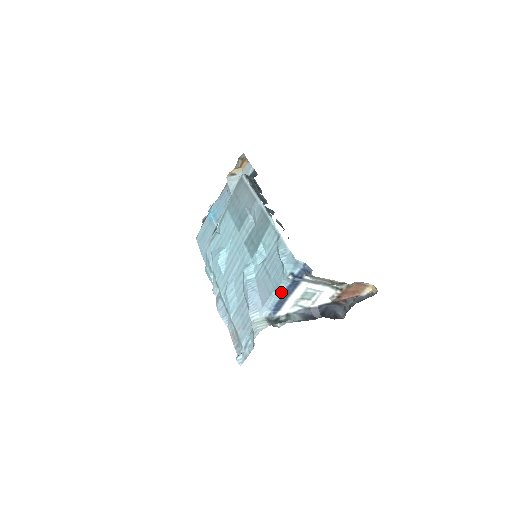
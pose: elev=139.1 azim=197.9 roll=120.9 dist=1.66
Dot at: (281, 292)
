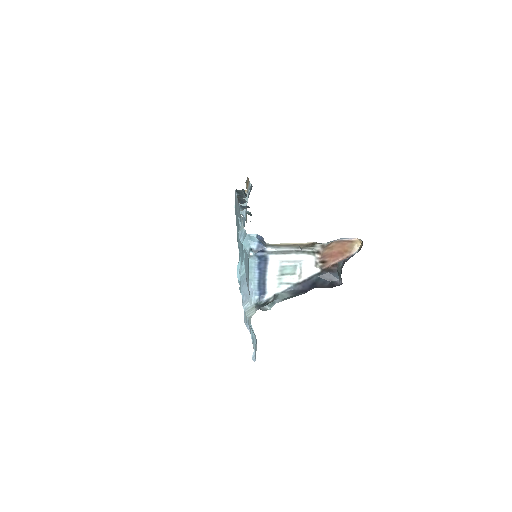
Dot at: (255, 273)
